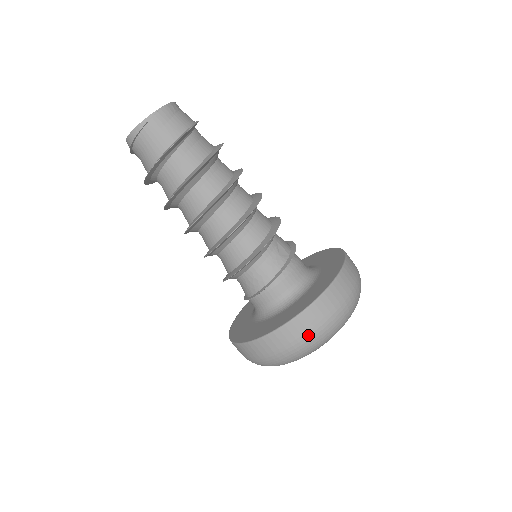
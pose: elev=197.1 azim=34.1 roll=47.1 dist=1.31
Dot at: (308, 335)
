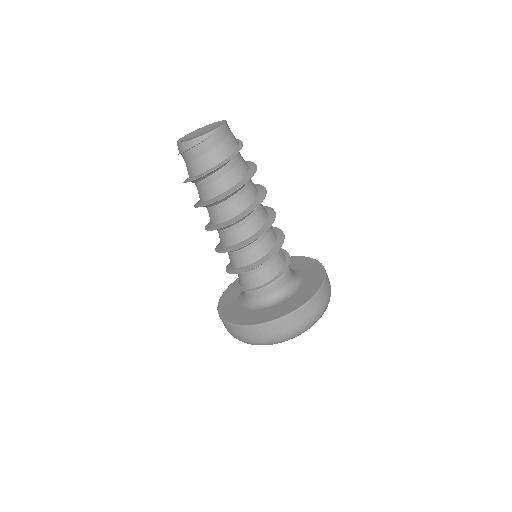
Dot at: (306, 321)
